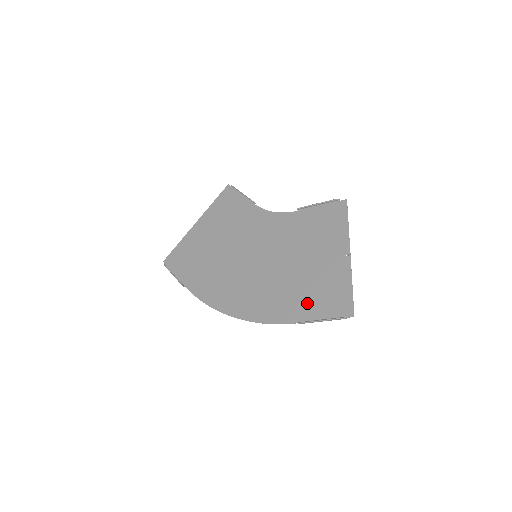
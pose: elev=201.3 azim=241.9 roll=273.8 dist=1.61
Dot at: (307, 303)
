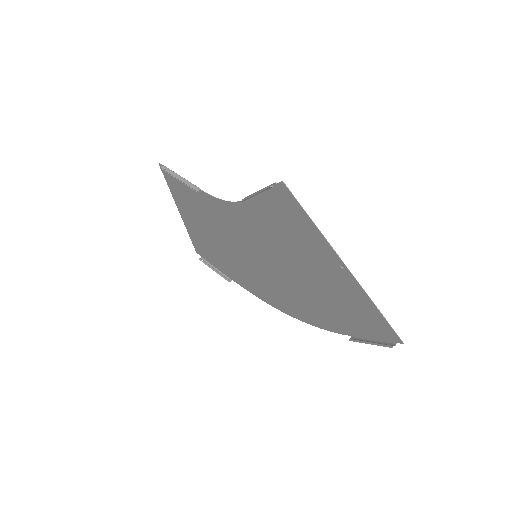
Dot at: (343, 318)
